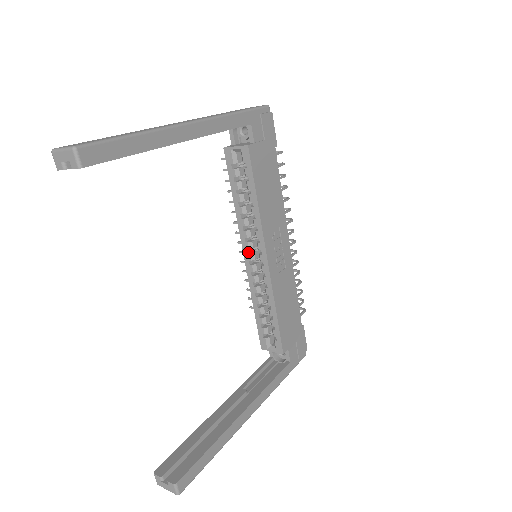
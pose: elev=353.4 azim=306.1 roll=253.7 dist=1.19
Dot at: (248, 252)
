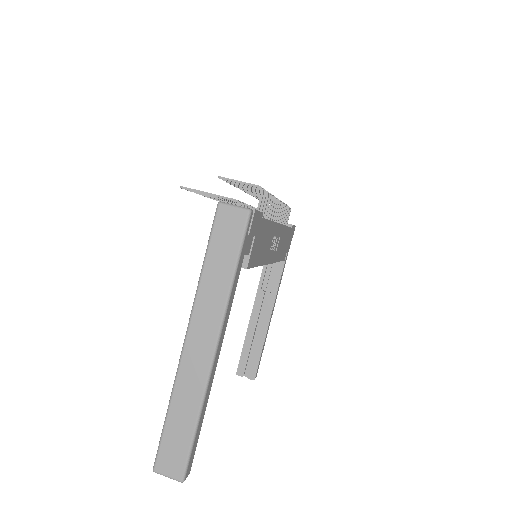
Dot at: occluded
